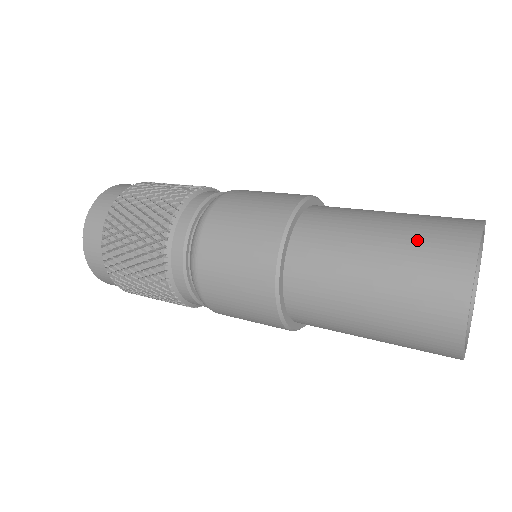
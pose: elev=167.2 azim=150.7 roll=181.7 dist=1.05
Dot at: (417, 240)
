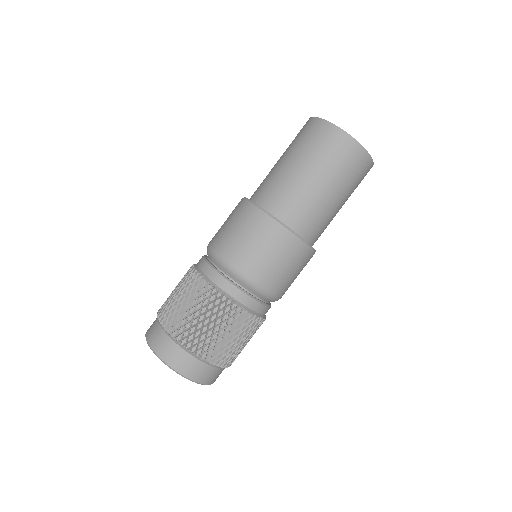
Dot at: (320, 154)
